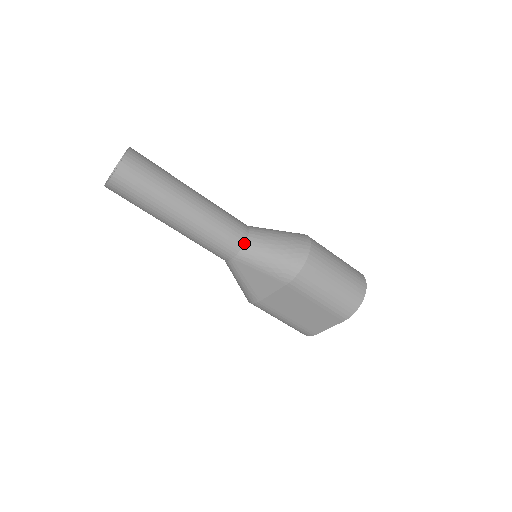
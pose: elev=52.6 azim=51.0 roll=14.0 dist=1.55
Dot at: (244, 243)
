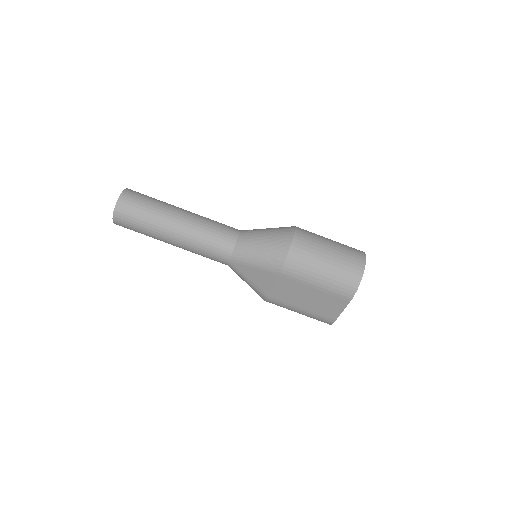
Dot at: (235, 245)
